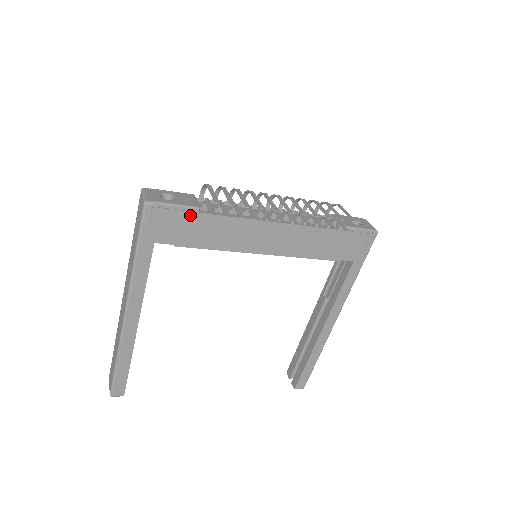
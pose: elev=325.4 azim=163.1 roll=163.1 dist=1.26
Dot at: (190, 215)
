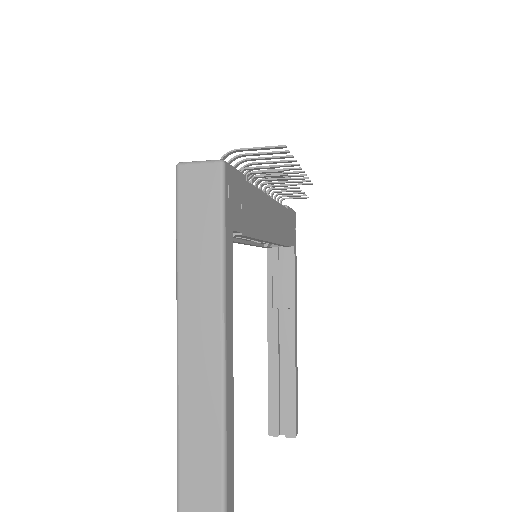
Dot at: (244, 185)
